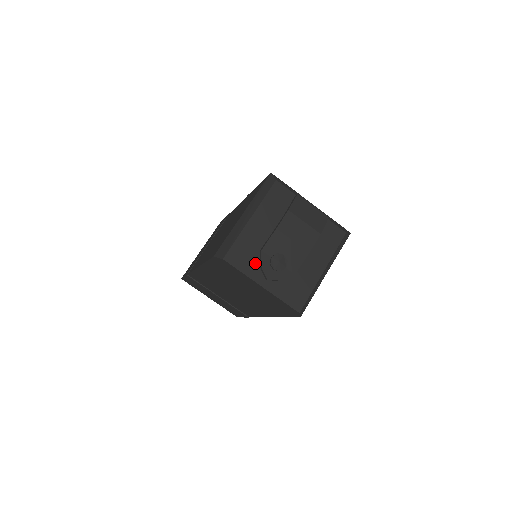
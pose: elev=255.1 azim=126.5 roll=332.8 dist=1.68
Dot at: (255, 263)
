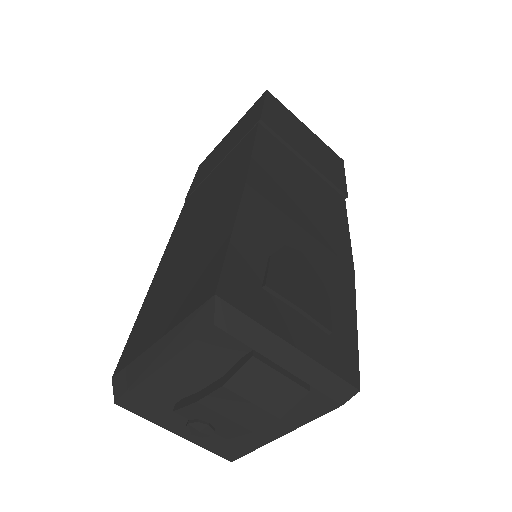
Dot at: (166, 414)
